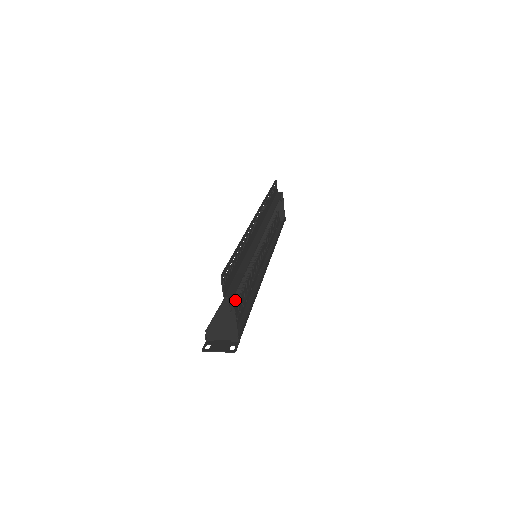
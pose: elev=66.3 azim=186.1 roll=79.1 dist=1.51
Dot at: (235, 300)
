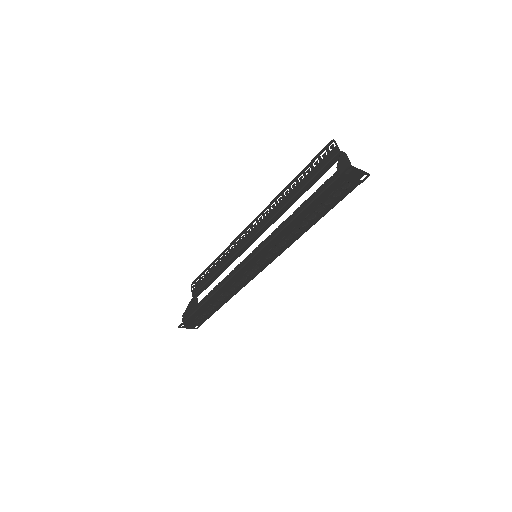
Dot at: occluded
